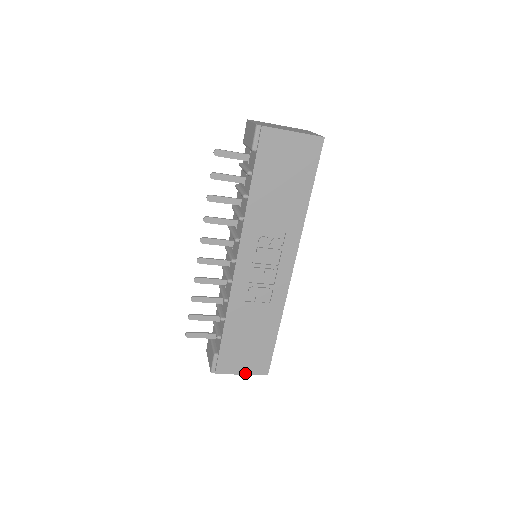
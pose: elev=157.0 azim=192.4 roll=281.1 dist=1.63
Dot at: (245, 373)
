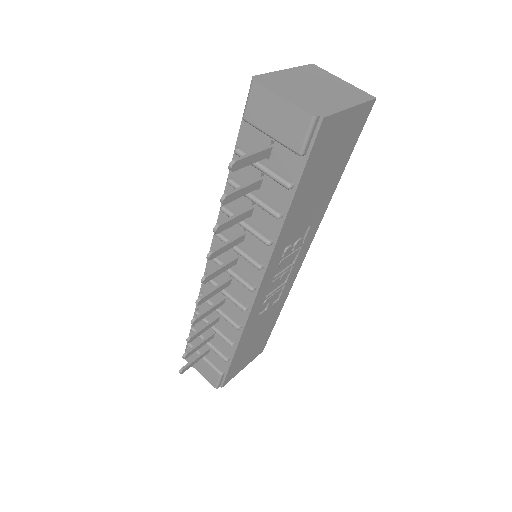
Dot at: (246, 365)
